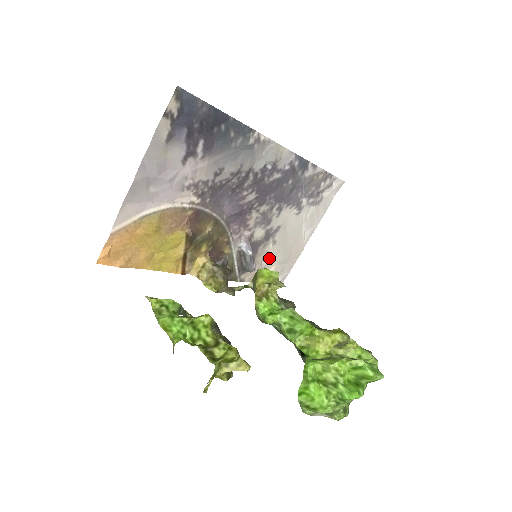
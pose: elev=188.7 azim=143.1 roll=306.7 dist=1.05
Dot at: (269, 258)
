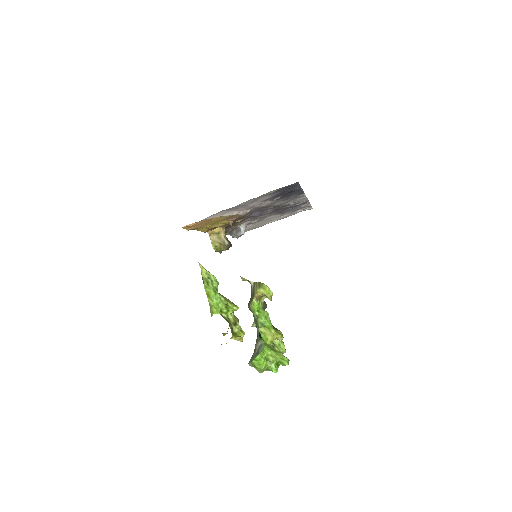
Dot at: occluded
